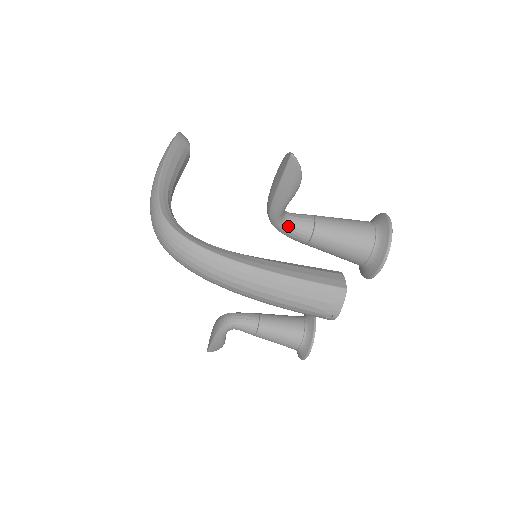
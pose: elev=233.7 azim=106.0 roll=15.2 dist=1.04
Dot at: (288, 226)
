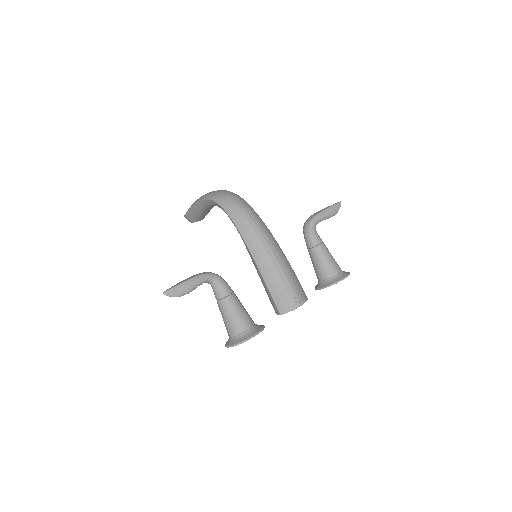
Dot at: (315, 230)
